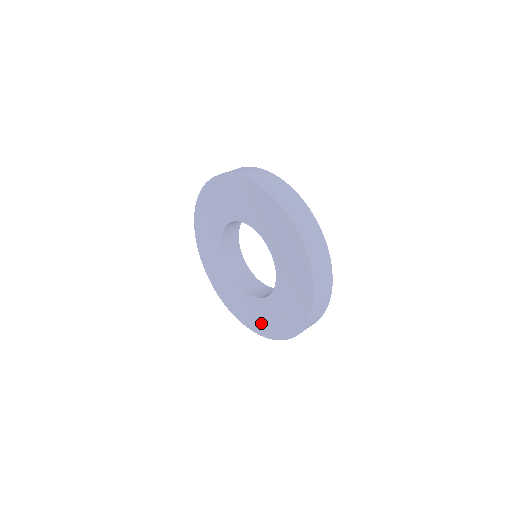
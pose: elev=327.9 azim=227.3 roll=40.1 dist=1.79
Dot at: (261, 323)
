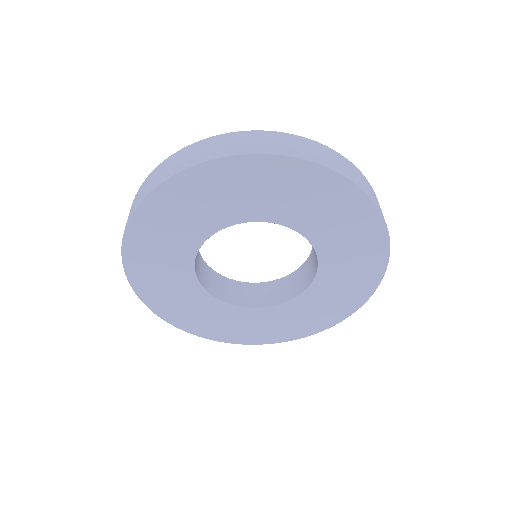
Dot at: (208, 325)
